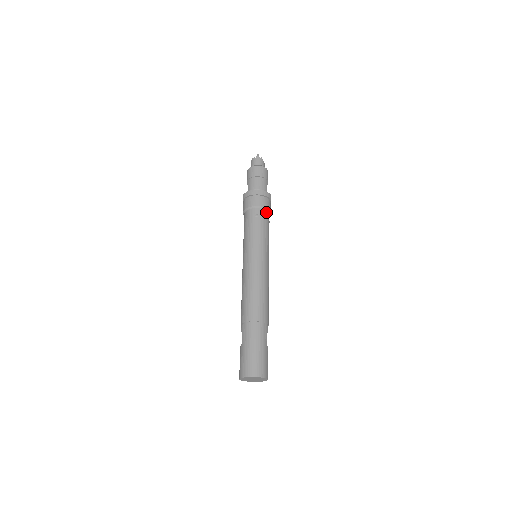
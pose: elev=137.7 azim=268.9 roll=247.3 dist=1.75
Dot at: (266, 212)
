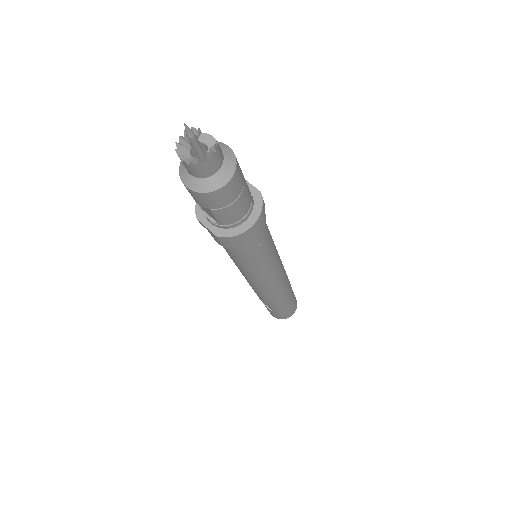
Dot at: occluded
